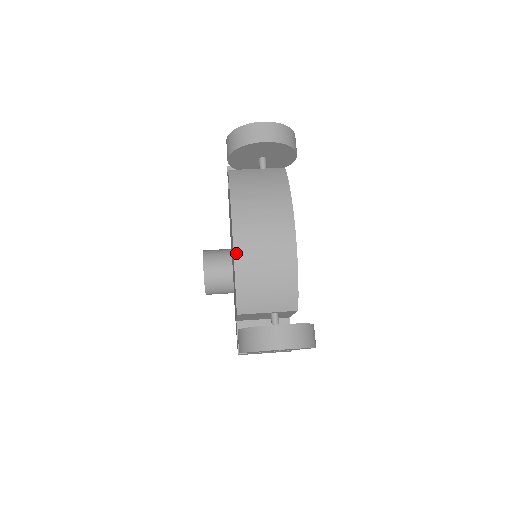
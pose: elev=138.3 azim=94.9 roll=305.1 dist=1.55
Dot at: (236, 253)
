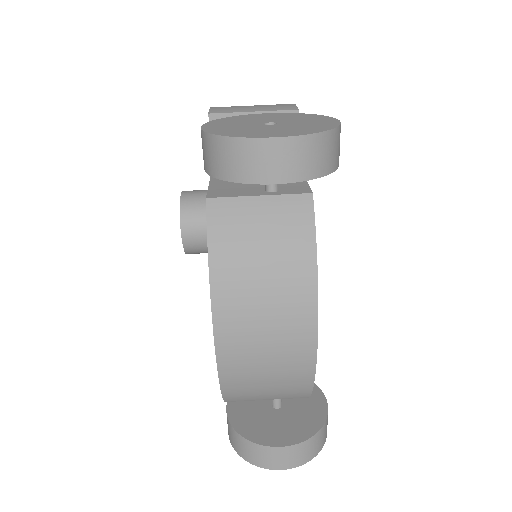
Dot at: (221, 366)
